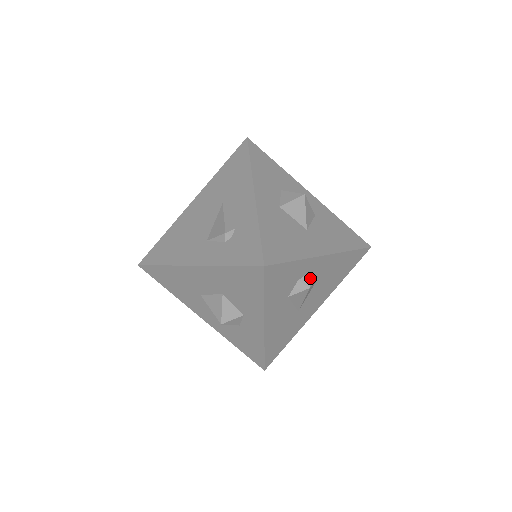
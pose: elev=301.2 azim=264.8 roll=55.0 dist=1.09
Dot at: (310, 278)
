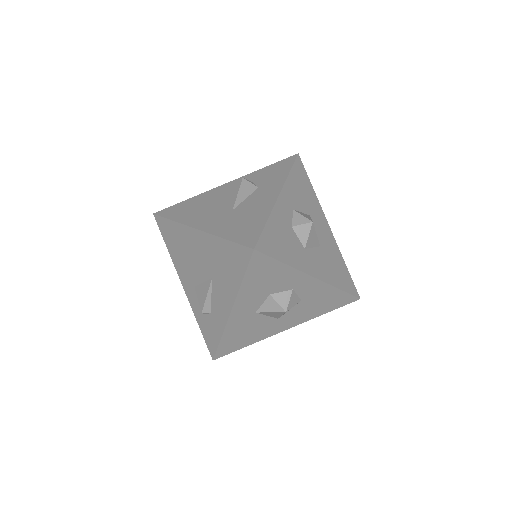
Dot at: occluded
